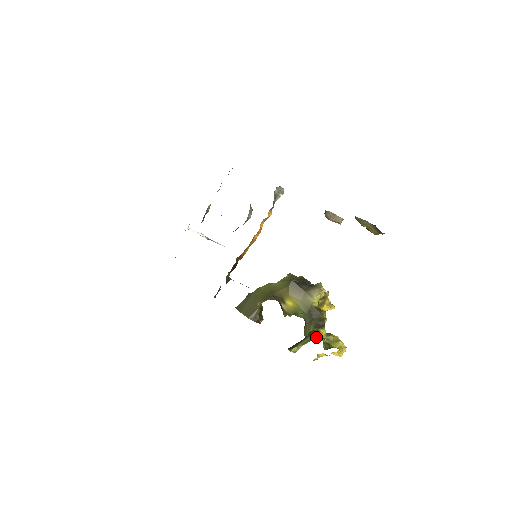
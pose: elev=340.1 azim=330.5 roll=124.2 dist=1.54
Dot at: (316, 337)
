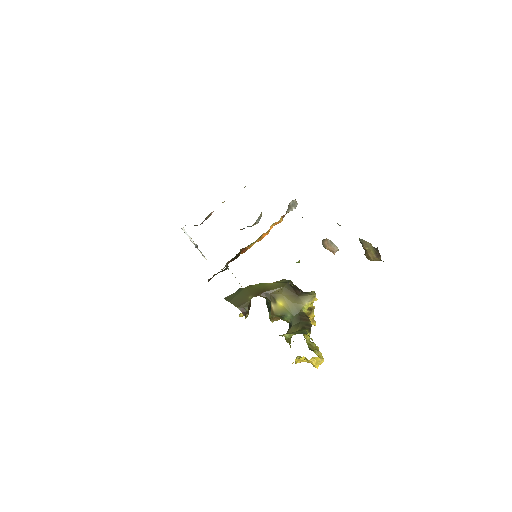
Dot at: (306, 332)
